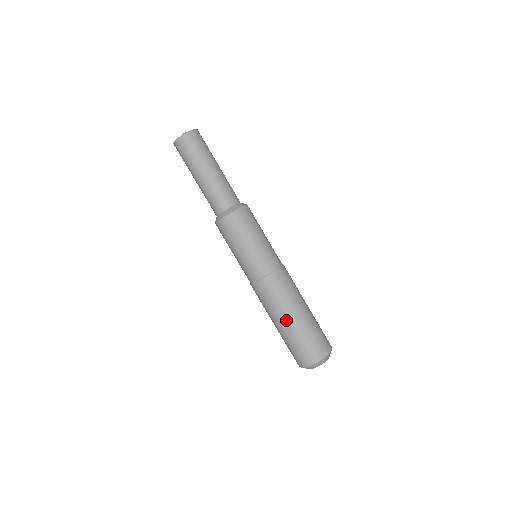
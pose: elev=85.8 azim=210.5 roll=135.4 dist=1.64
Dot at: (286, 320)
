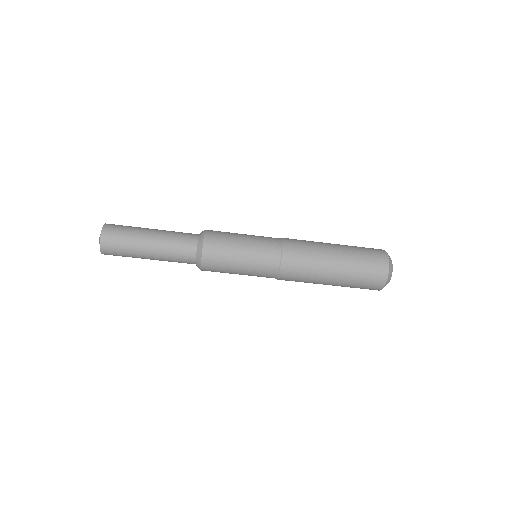
Dot at: (330, 277)
